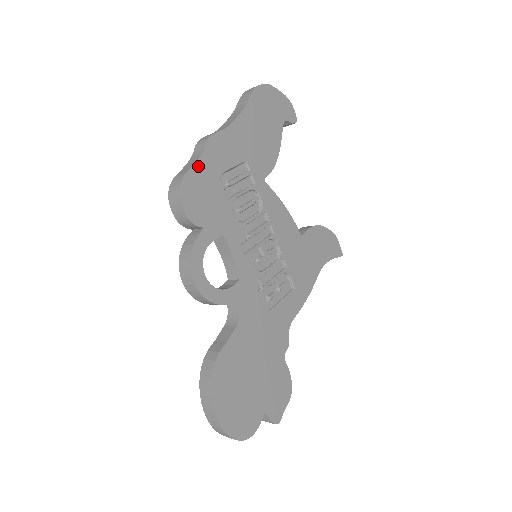
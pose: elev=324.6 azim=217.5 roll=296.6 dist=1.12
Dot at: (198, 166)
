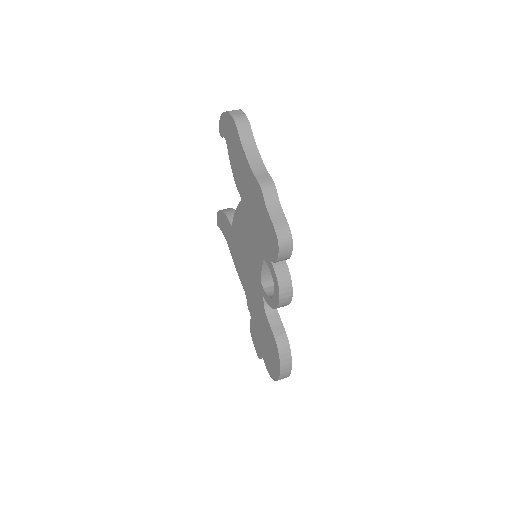
Dot at: (282, 213)
